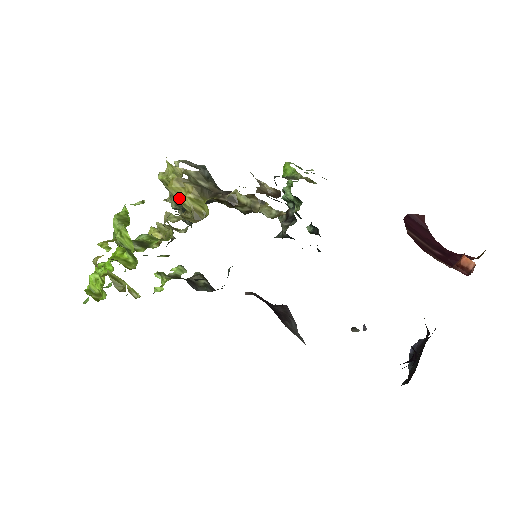
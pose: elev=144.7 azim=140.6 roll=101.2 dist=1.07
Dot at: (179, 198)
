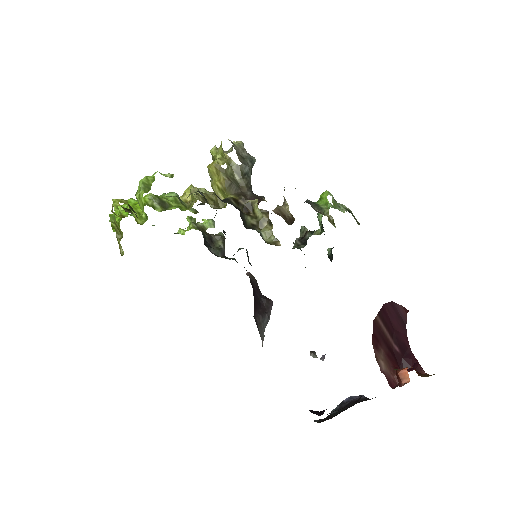
Dot at: (212, 180)
